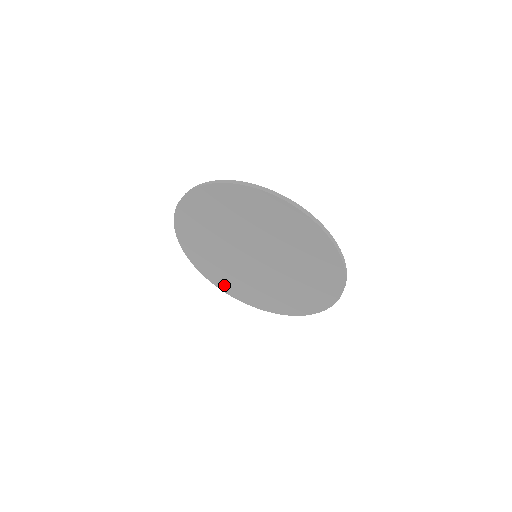
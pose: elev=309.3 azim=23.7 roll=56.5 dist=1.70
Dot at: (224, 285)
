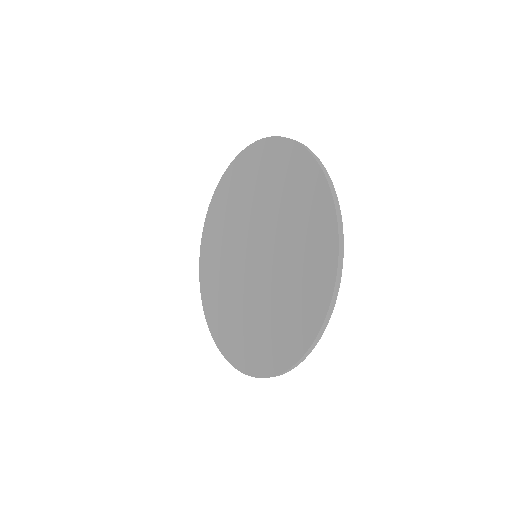
Dot at: (238, 353)
